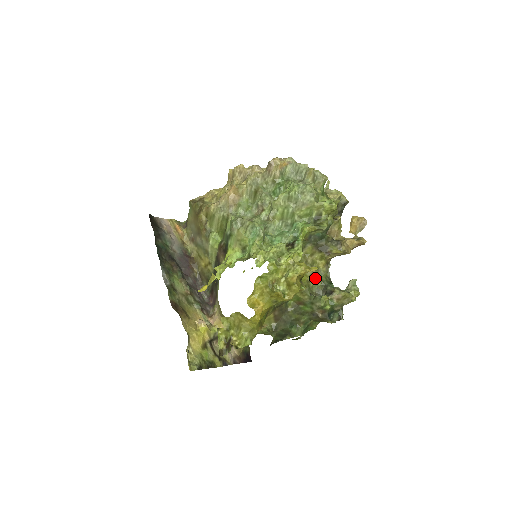
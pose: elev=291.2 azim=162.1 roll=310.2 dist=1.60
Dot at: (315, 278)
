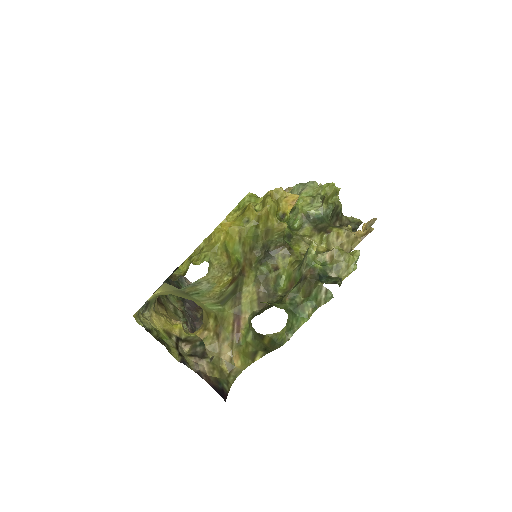
Dot at: occluded
